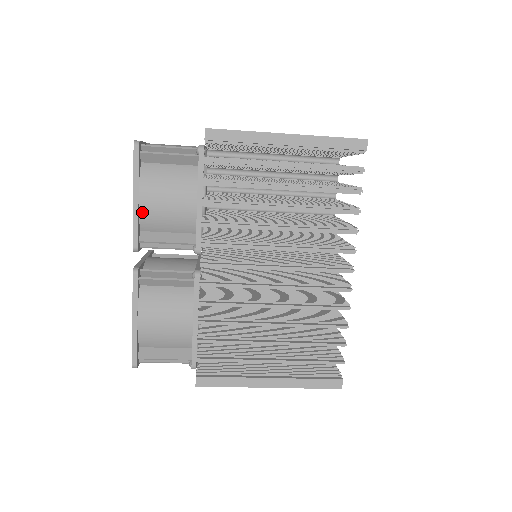
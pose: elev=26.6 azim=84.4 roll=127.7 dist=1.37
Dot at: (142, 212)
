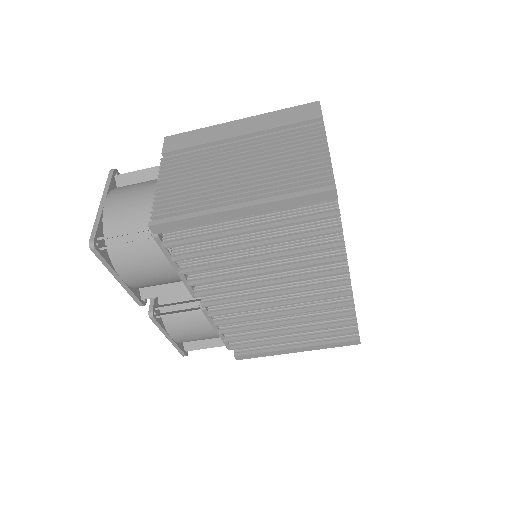
Dot at: (131, 285)
